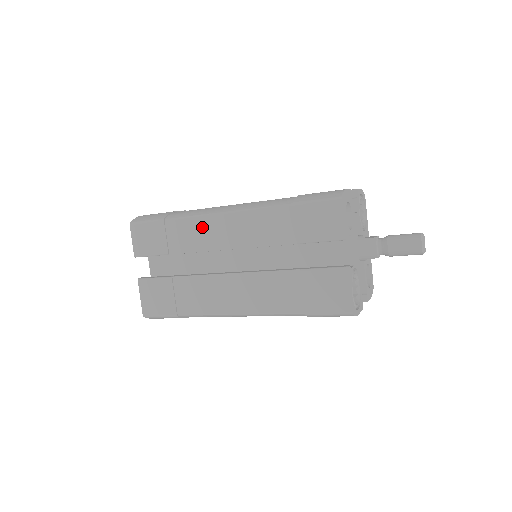
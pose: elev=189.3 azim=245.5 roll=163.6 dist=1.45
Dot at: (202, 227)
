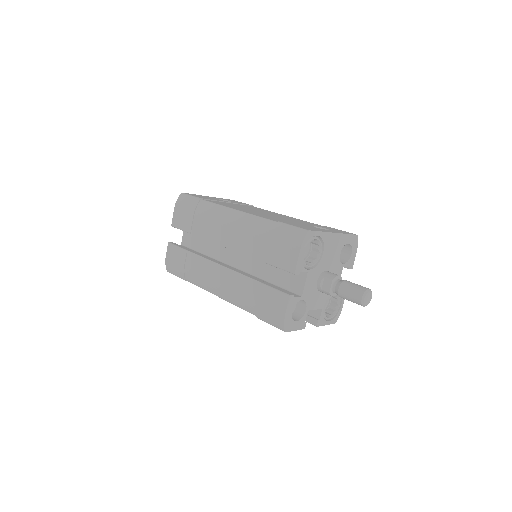
Dot at: occluded
